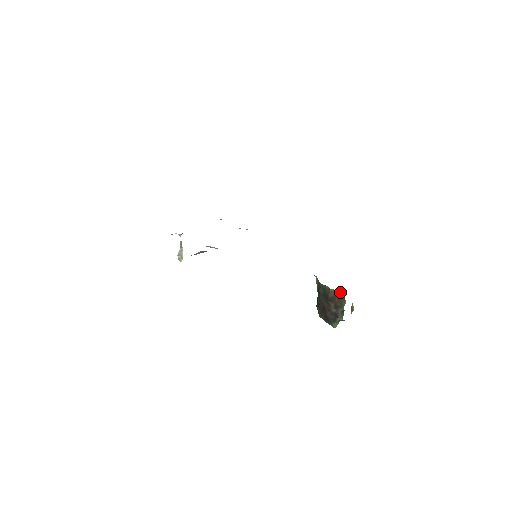
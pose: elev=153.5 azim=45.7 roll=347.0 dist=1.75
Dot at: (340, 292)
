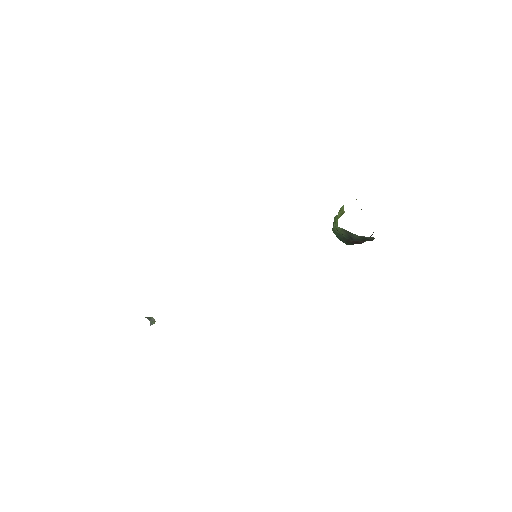
Dot at: occluded
